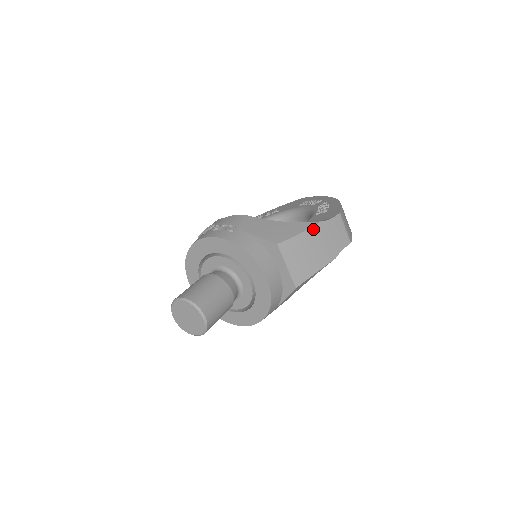
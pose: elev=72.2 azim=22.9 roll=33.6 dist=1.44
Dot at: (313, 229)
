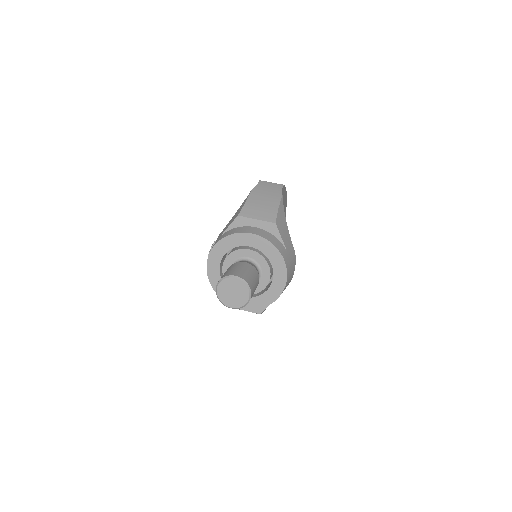
Dot at: (251, 195)
